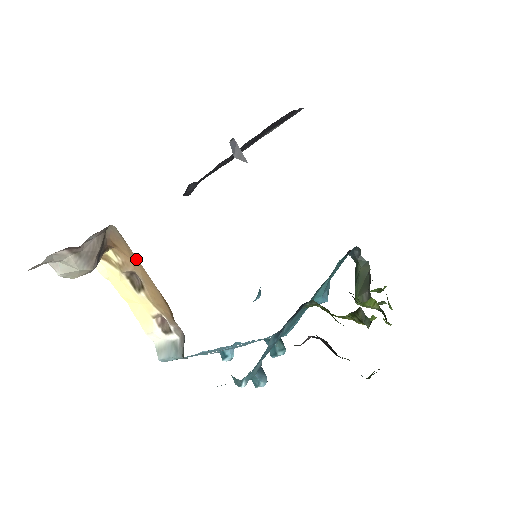
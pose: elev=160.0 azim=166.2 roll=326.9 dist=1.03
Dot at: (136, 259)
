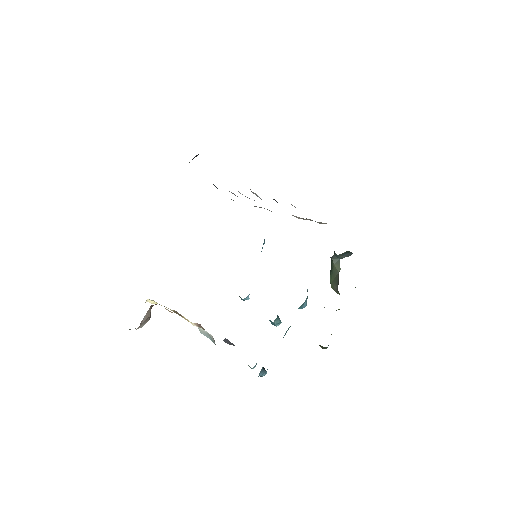
Dot at: occluded
